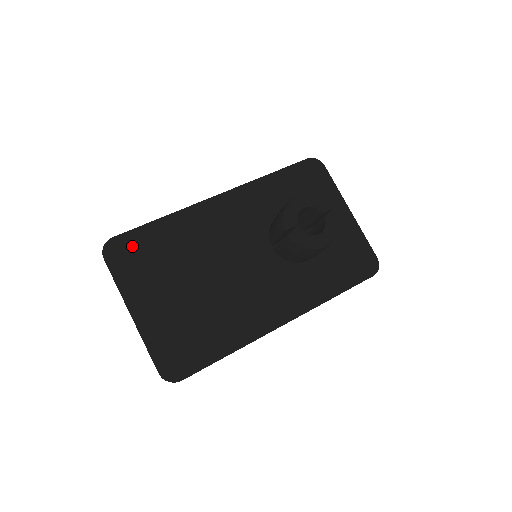
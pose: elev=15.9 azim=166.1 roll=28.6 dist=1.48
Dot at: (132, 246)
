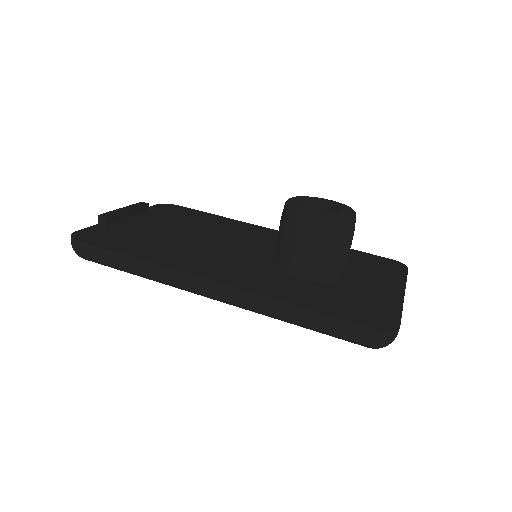
Dot at: (180, 210)
